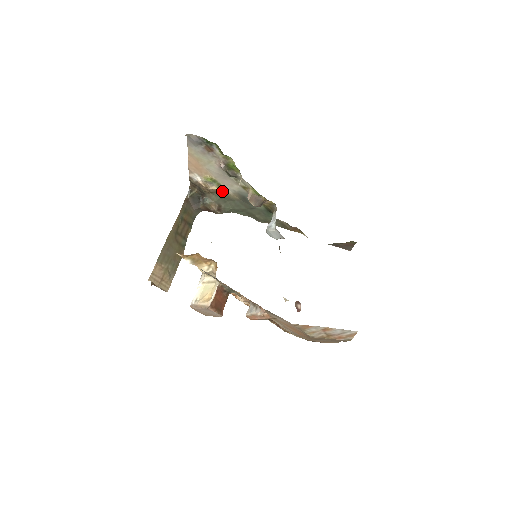
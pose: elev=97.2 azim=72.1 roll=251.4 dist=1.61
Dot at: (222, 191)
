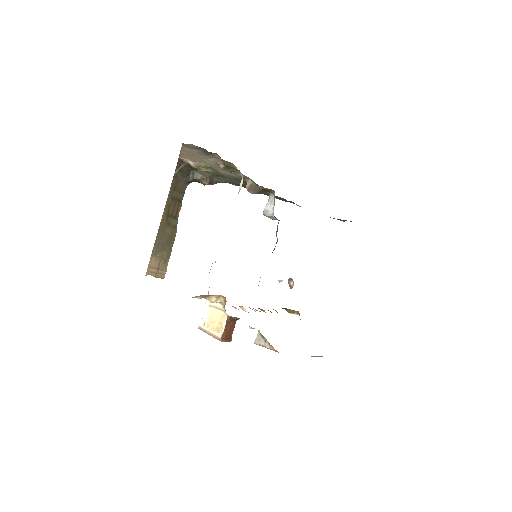
Dot at: (216, 171)
